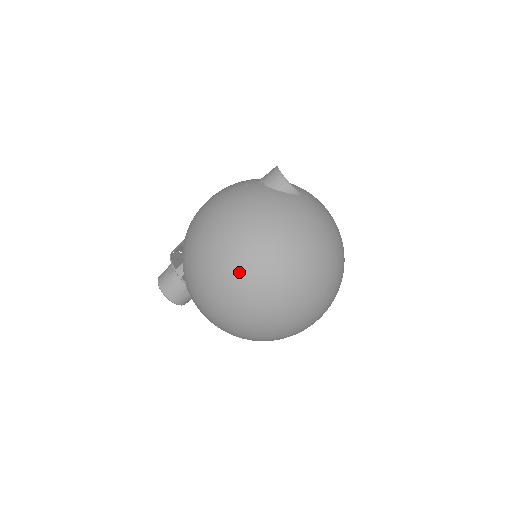
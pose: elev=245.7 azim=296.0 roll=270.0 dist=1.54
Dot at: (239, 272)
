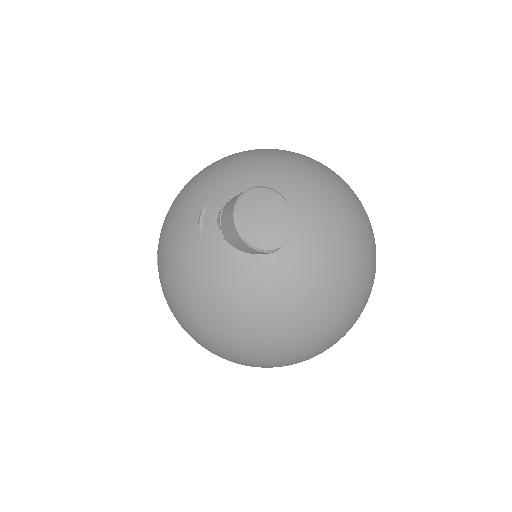
Dot at: (211, 350)
